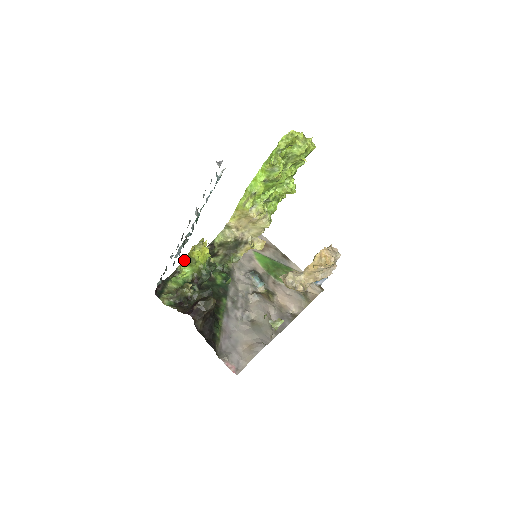
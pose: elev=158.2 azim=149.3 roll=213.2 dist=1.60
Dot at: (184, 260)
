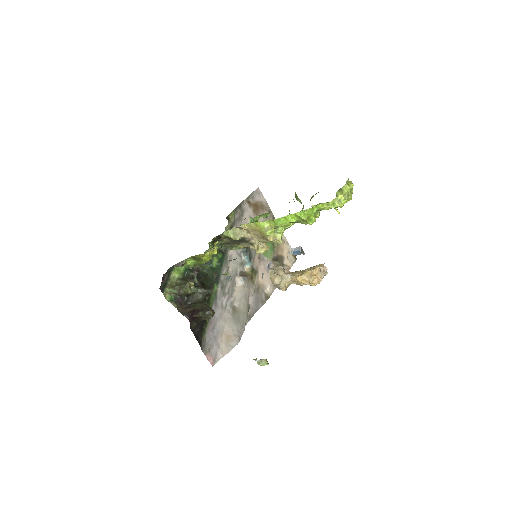
Dot at: (192, 256)
